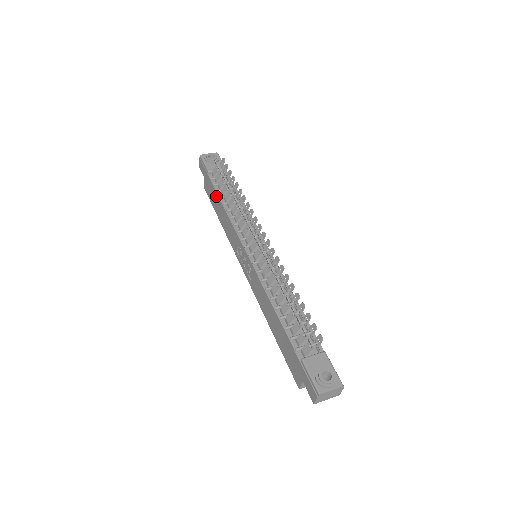
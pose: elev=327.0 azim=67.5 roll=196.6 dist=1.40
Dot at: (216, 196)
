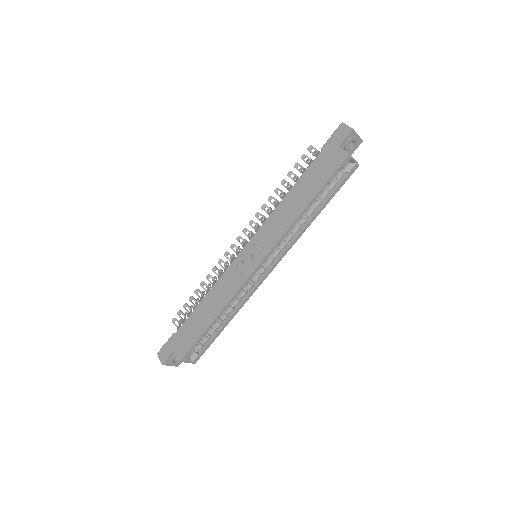
Dot at: (194, 315)
